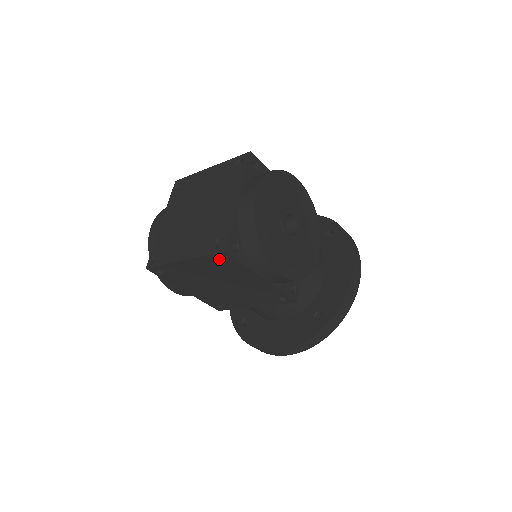
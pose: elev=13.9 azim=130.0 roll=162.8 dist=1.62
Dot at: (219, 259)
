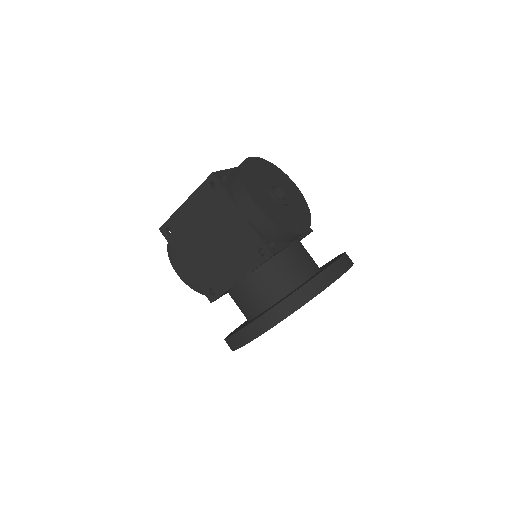
Dot at: (209, 189)
